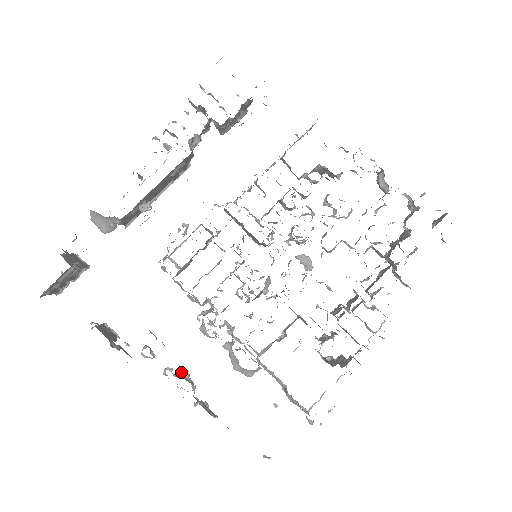
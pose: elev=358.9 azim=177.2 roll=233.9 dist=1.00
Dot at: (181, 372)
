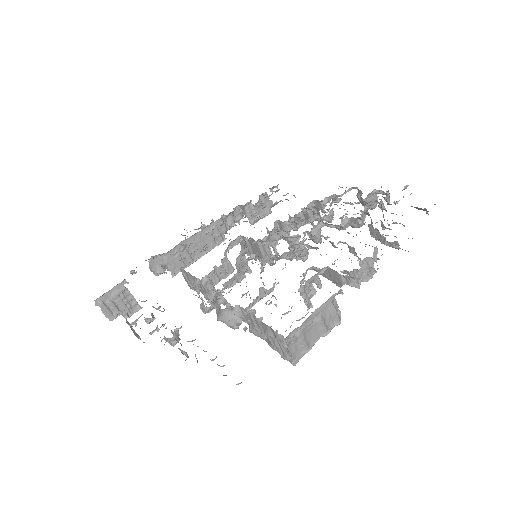
Dot at: occluded
